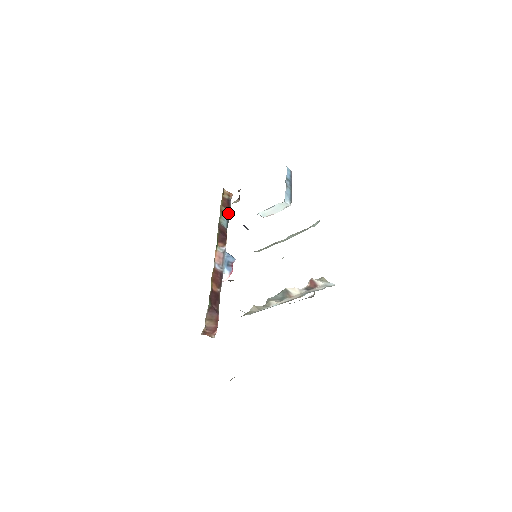
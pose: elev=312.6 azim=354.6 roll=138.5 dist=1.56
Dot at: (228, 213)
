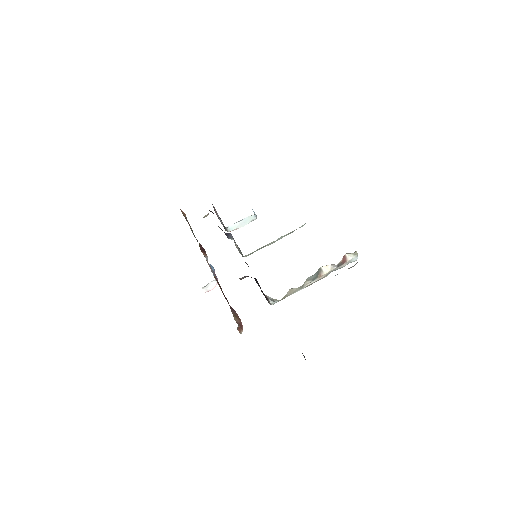
Dot at: occluded
